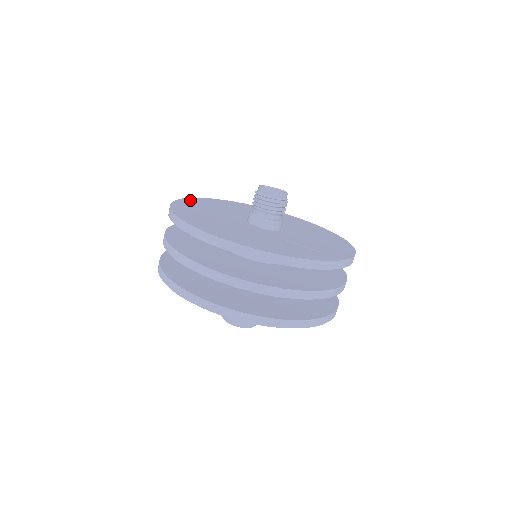
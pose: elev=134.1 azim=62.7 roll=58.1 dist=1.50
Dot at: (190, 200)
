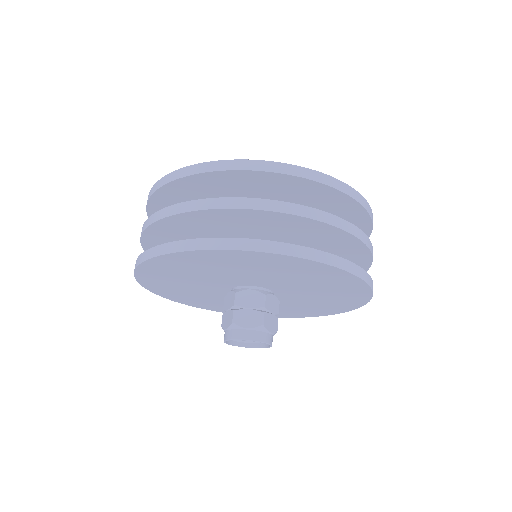
Dot at: occluded
